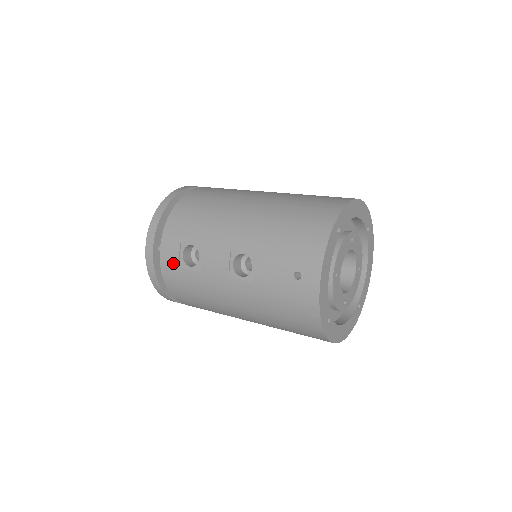
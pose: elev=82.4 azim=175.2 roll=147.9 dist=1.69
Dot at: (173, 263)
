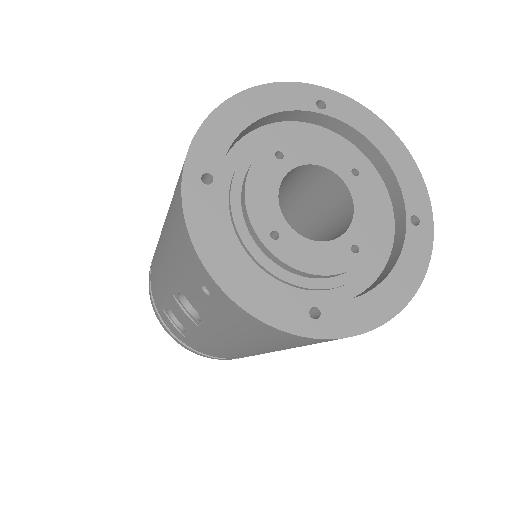
Dot at: (180, 335)
